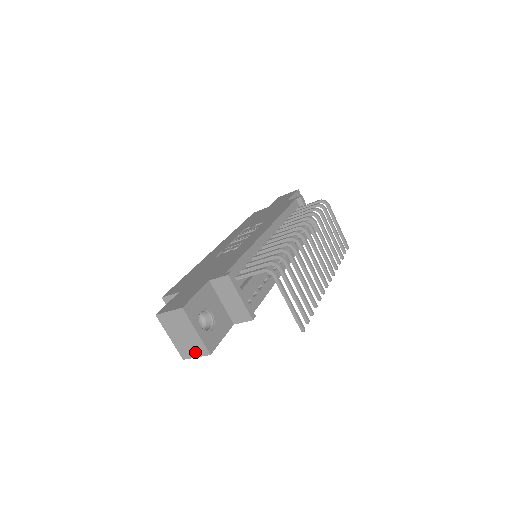
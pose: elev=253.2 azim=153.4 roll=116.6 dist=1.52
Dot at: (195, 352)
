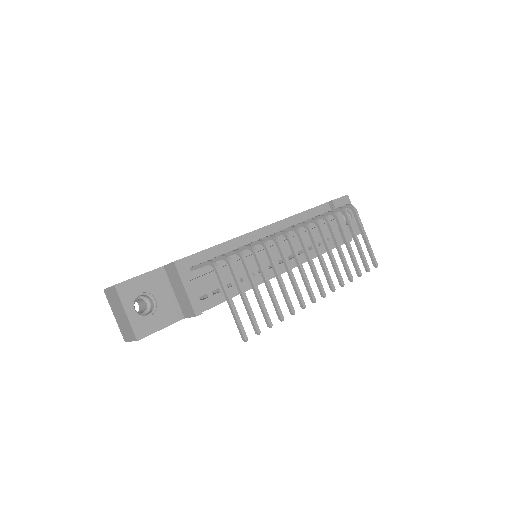
Dot at: (129, 335)
